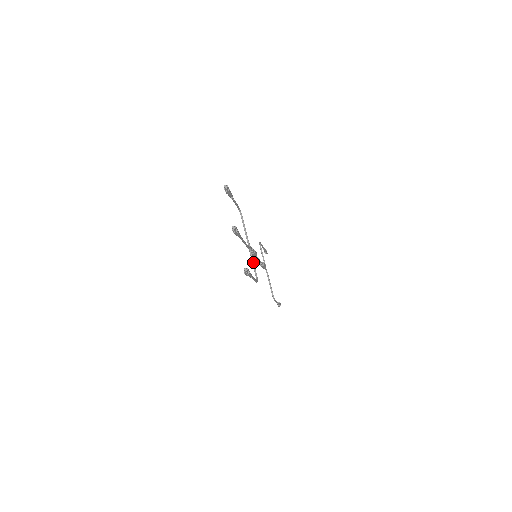
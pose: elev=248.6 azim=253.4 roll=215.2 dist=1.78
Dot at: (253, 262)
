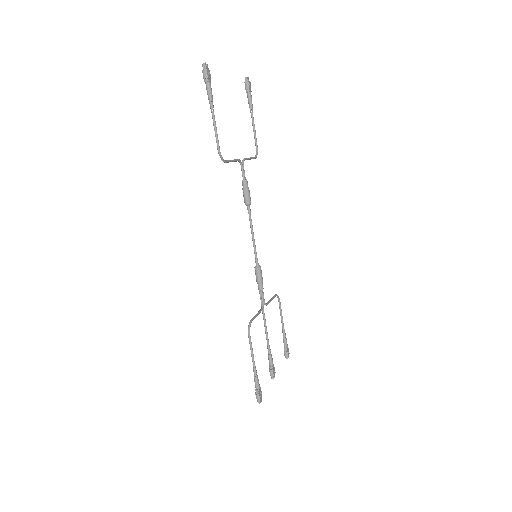
Dot at: occluded
